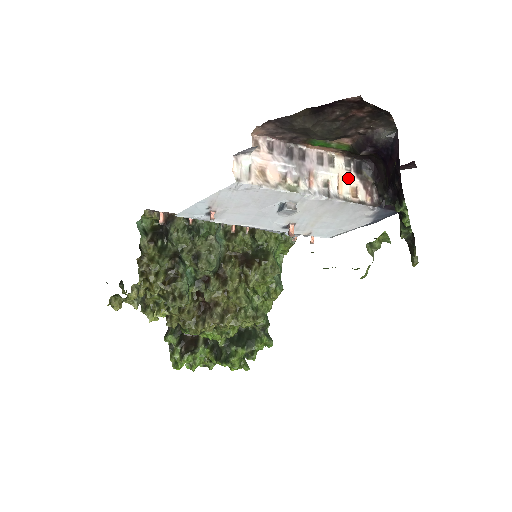
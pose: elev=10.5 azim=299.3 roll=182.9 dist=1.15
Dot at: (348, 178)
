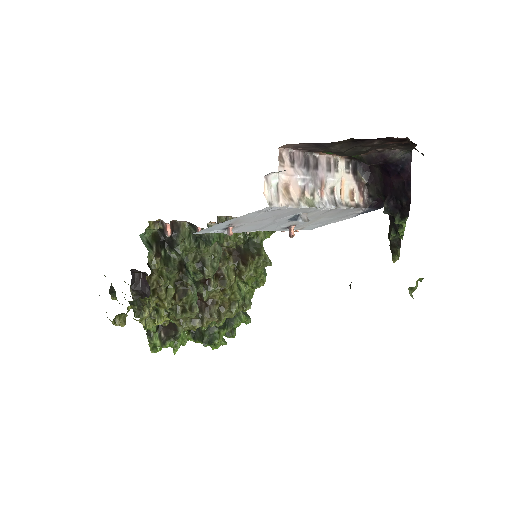
Dot at: (348, 181)
